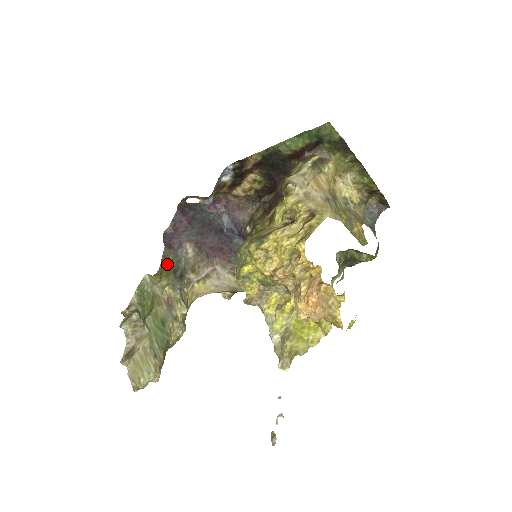
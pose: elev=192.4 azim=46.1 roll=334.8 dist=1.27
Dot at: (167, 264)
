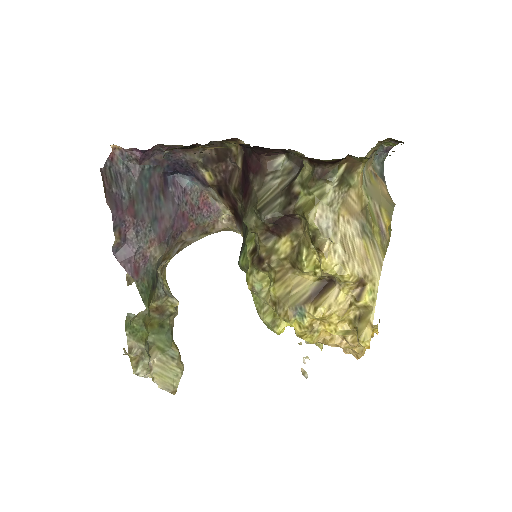
Dot at: (148, 295)
